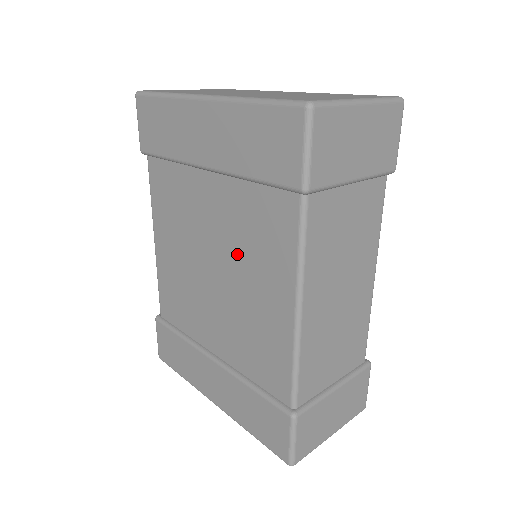
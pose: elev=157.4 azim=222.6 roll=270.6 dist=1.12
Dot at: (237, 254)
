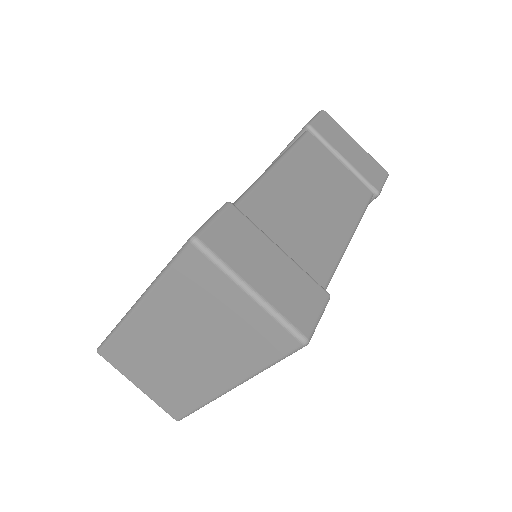
Dot at: occluded
